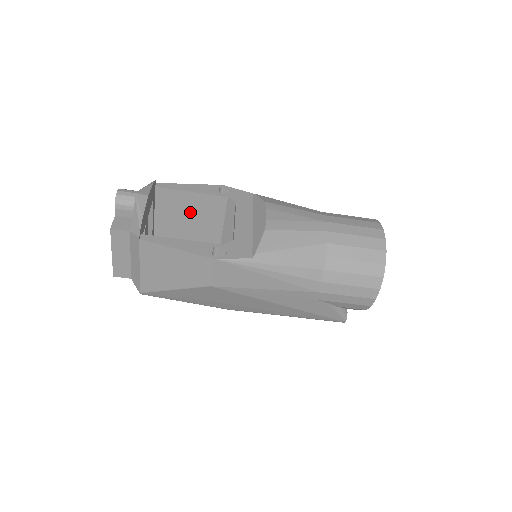
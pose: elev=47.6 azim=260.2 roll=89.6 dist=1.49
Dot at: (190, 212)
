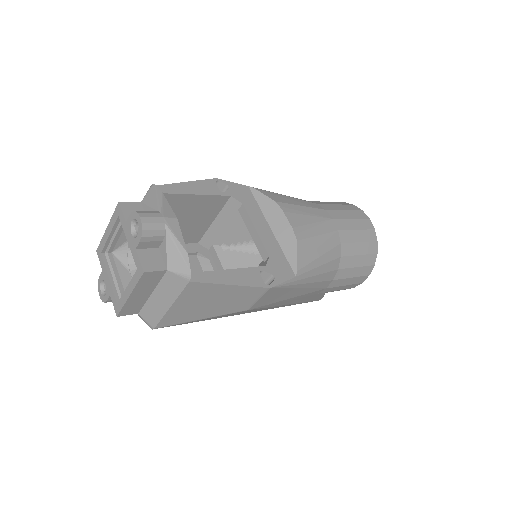
Dot at: (182, 214)
